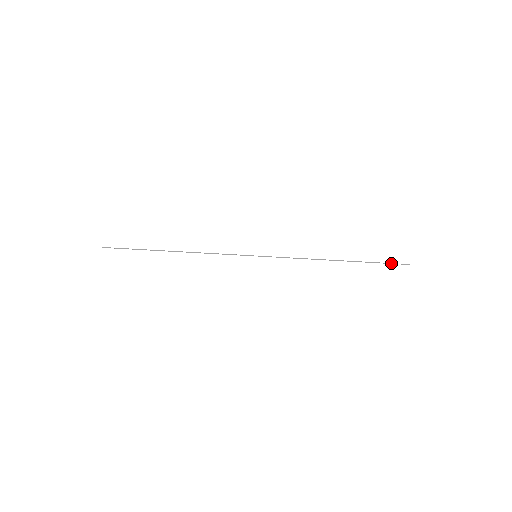
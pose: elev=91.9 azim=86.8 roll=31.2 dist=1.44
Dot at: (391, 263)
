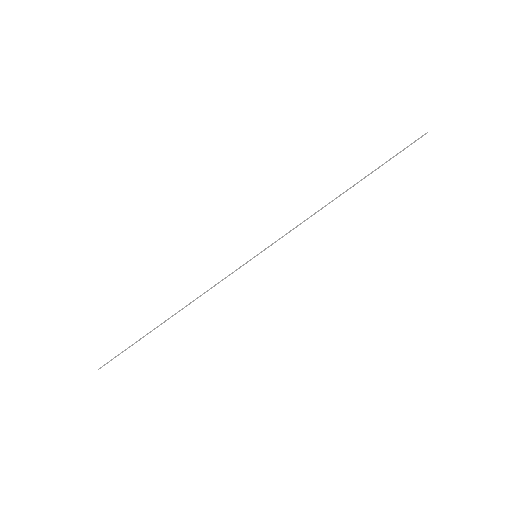
Dot at: occluded
